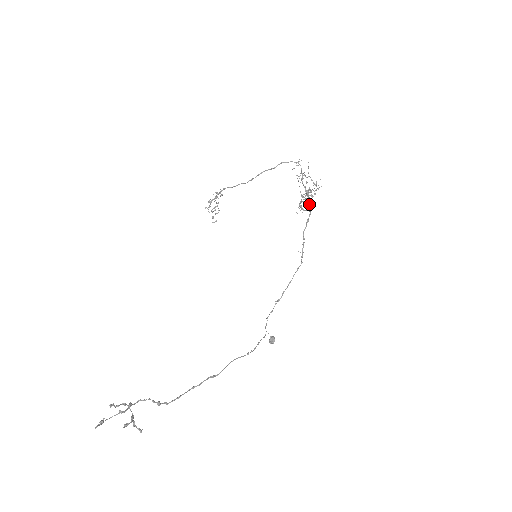
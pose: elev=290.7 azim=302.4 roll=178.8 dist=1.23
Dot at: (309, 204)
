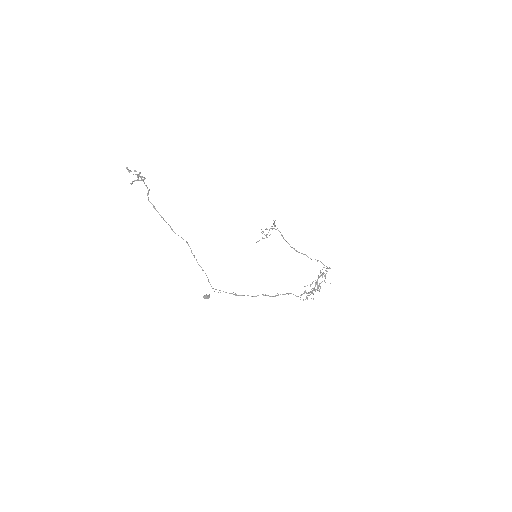
Dot at: (311, 291)
